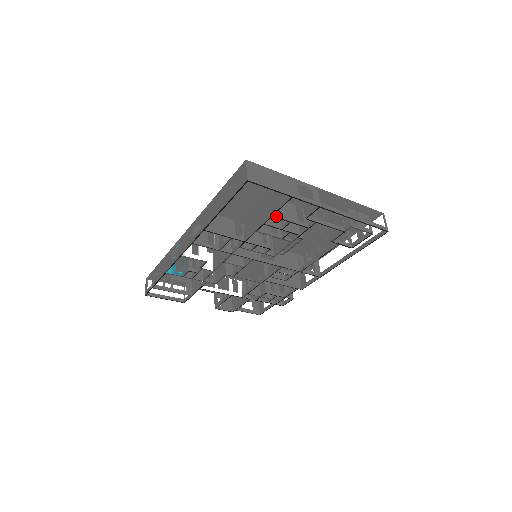
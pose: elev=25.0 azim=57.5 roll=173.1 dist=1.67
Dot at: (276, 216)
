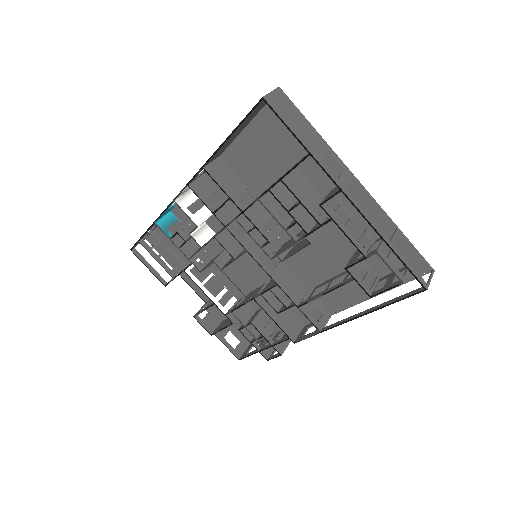
Dot at: (286, 183)
